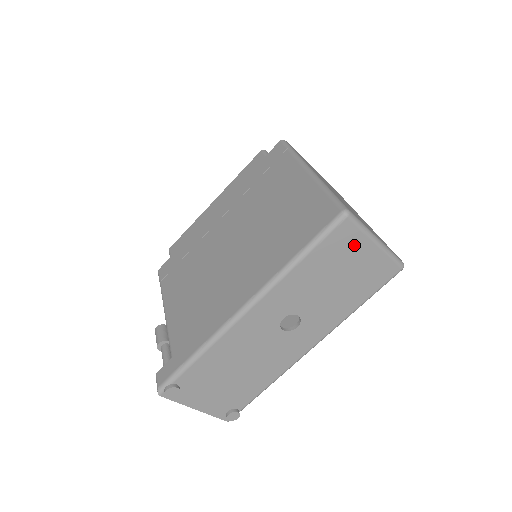
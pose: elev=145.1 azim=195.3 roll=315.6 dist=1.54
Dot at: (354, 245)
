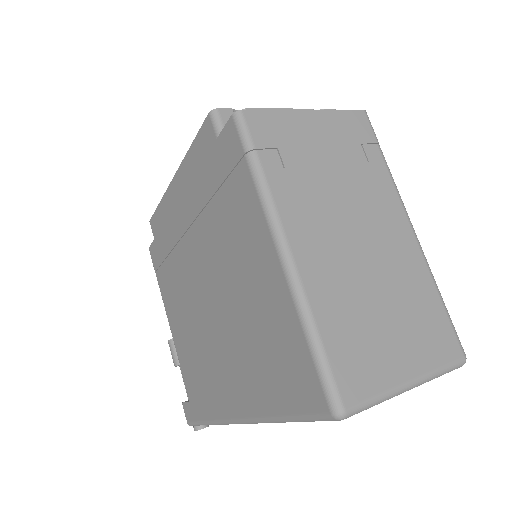
Dot at: occluded
